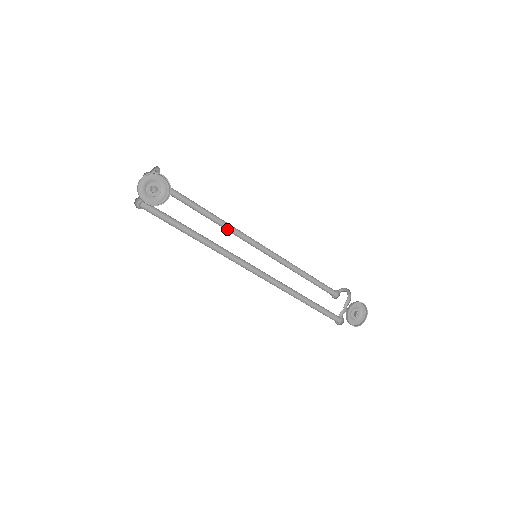
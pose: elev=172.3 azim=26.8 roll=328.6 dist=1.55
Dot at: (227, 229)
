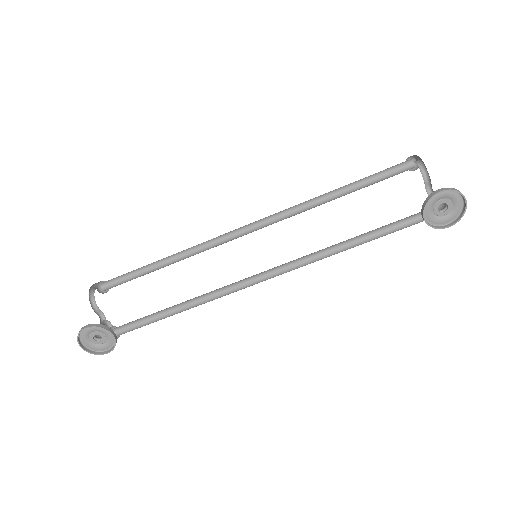
Dot at: (208, 249)
